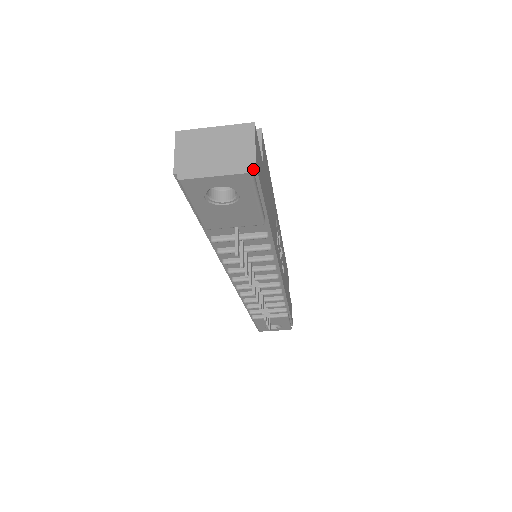
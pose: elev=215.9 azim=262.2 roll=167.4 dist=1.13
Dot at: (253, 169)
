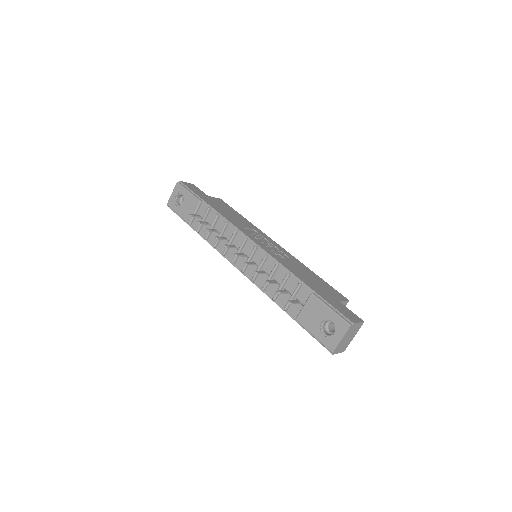
Dot at: (180, 183)
